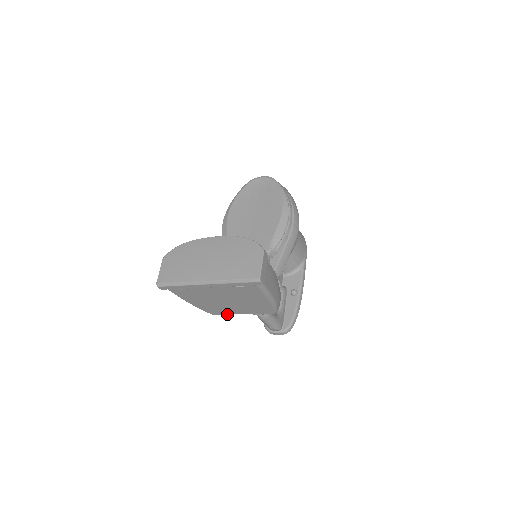
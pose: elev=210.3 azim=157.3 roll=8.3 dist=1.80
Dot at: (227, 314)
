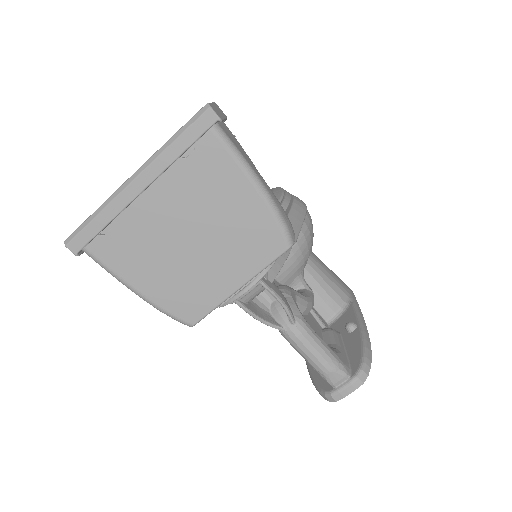
Dot at: (215, 306)
